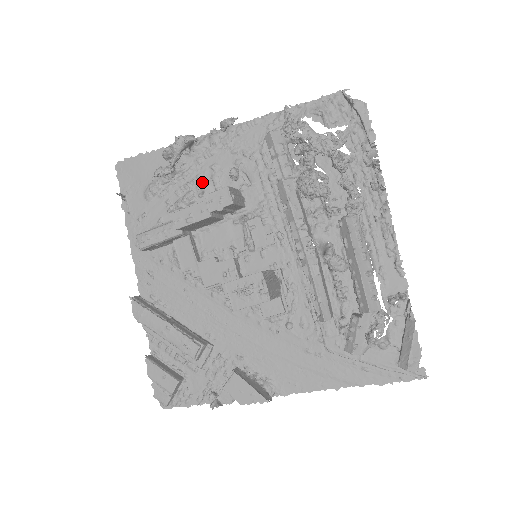
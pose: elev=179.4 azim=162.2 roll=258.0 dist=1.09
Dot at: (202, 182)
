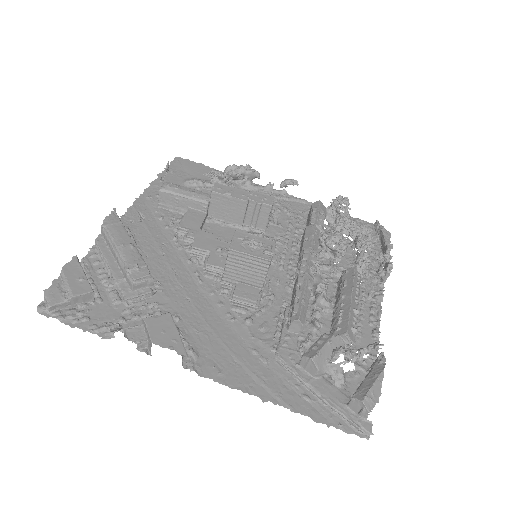
Dot at: occluded
